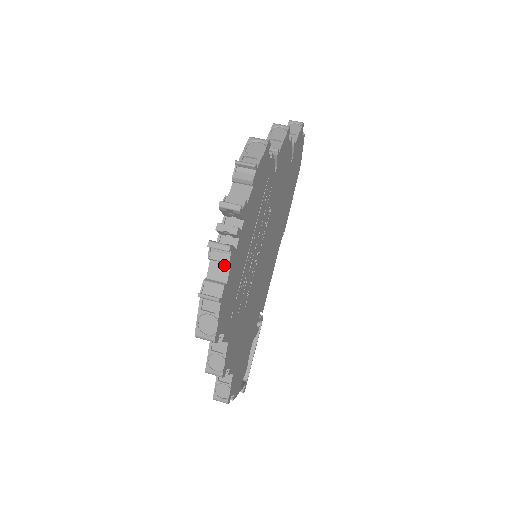
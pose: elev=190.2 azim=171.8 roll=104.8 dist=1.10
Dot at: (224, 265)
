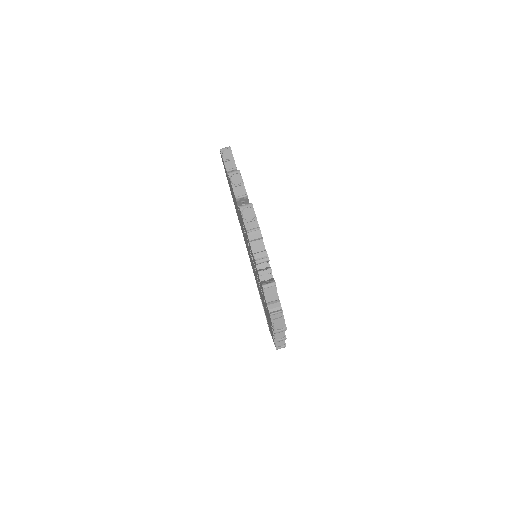
Dot at: (273, 291)
